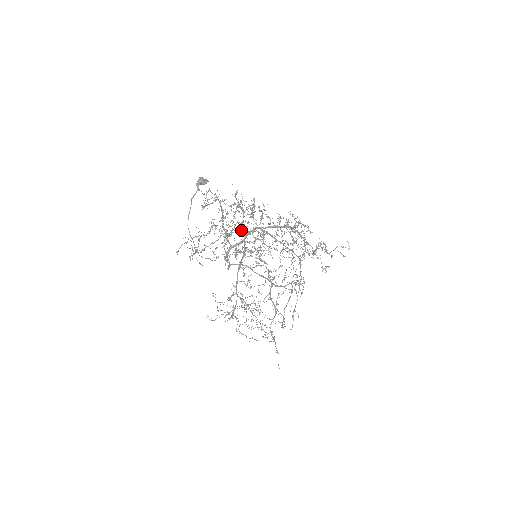
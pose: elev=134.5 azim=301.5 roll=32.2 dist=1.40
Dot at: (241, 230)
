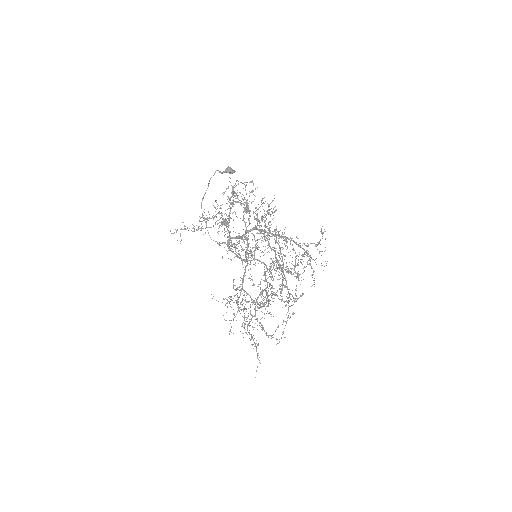
Dot at: occluded
